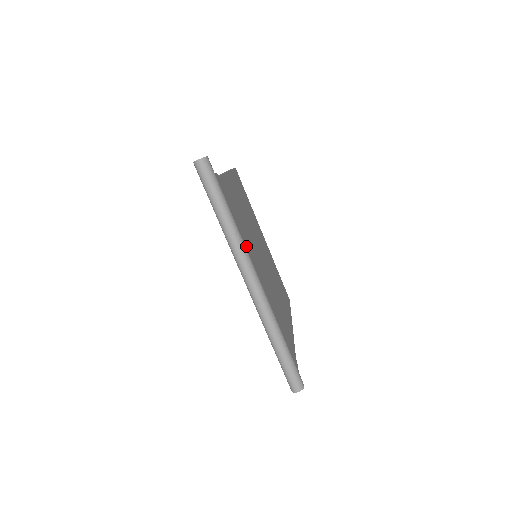
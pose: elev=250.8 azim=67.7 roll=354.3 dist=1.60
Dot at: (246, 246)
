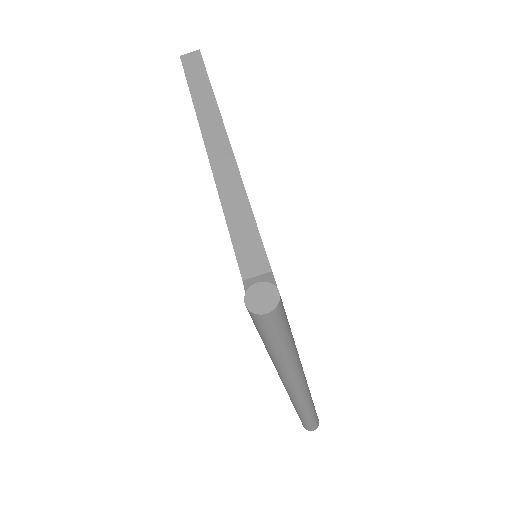
Dot at: occluded
